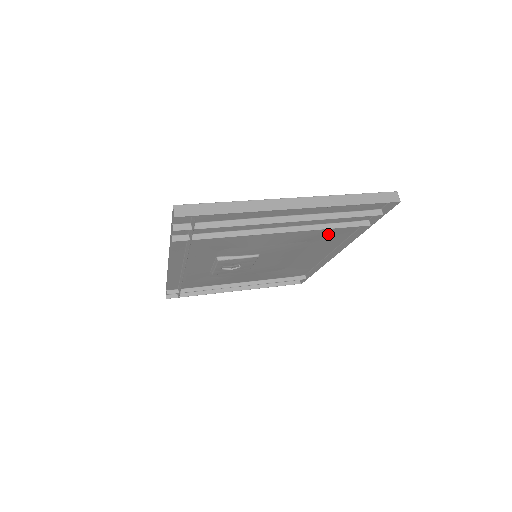
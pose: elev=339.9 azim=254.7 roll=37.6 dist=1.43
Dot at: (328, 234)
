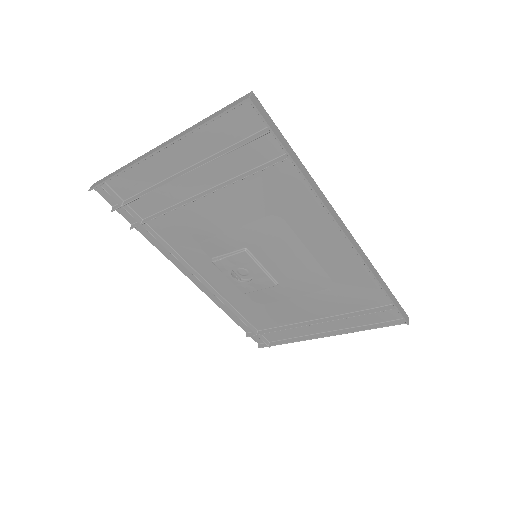
Dot at: (279, 195)
